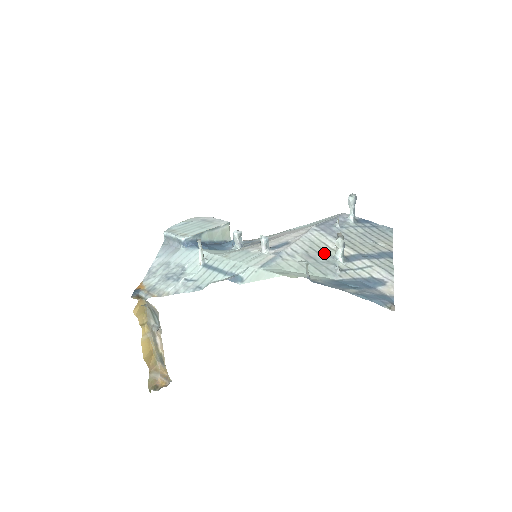
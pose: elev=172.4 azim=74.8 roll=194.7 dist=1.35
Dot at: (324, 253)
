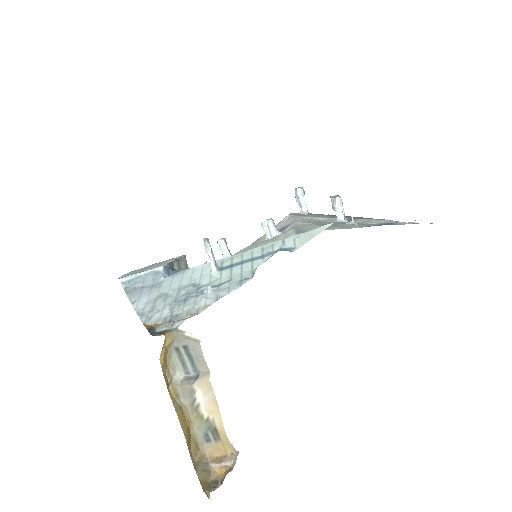
Dot at: (326, 222)
